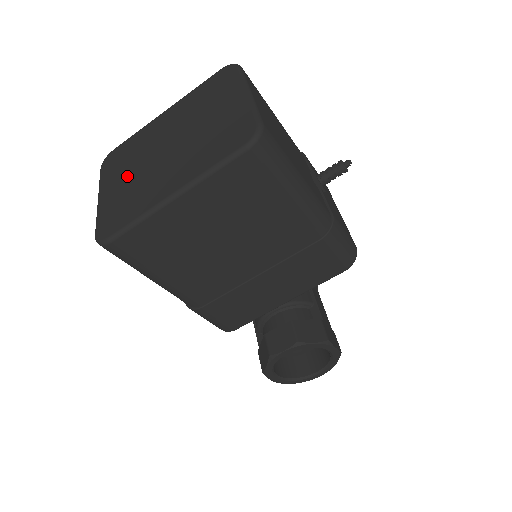
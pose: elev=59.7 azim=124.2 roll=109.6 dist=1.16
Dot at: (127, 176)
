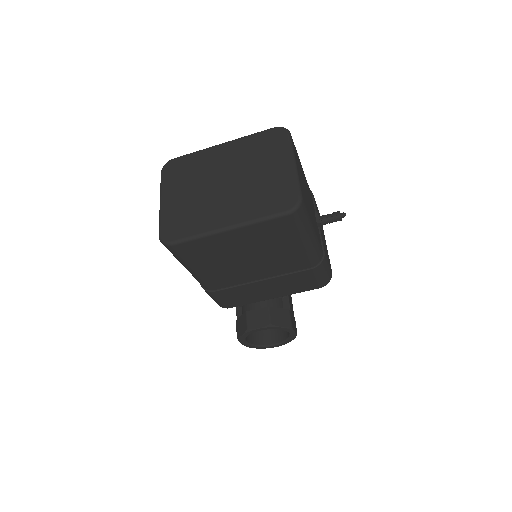
Dot at: (188, 192)
